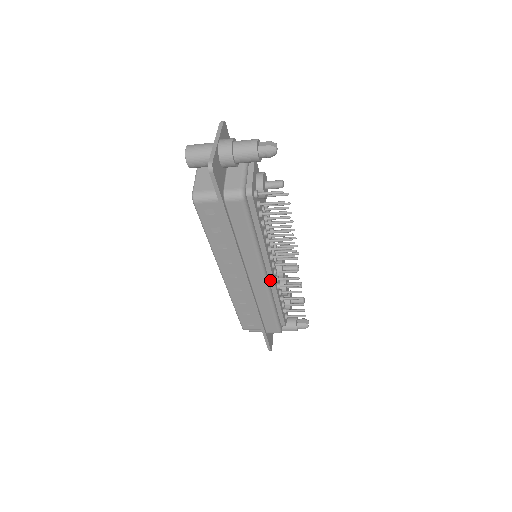
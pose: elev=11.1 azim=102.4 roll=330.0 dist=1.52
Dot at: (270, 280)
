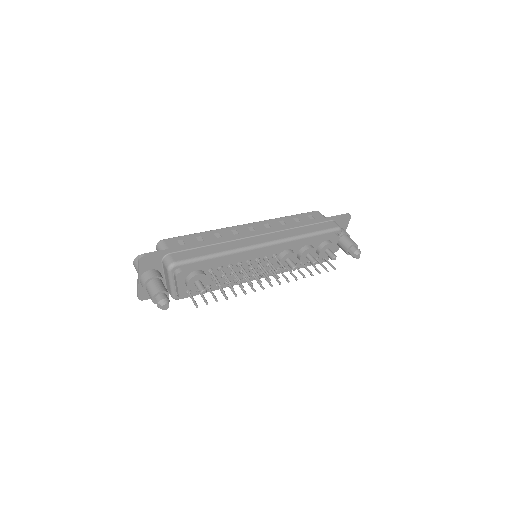
Dot at: (269, 274)
